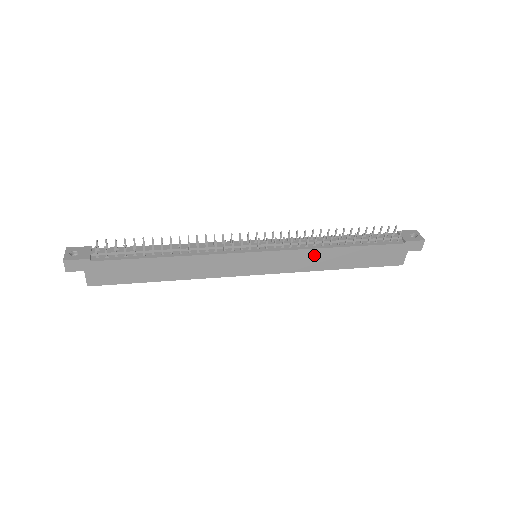
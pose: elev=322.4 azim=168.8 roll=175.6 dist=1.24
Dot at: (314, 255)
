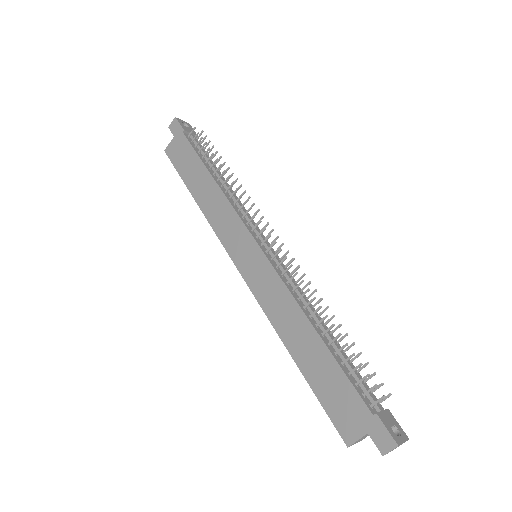
Dot at: (288, 306)
